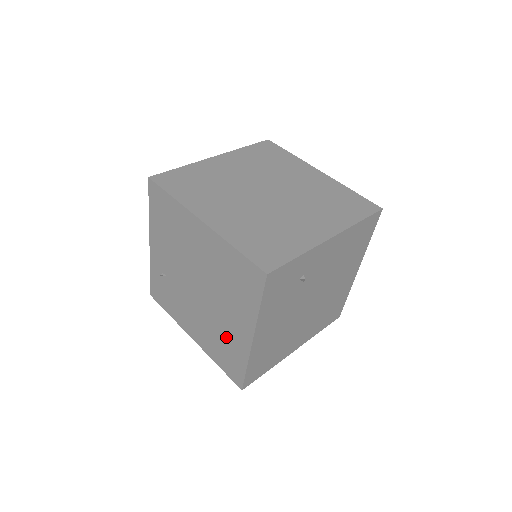
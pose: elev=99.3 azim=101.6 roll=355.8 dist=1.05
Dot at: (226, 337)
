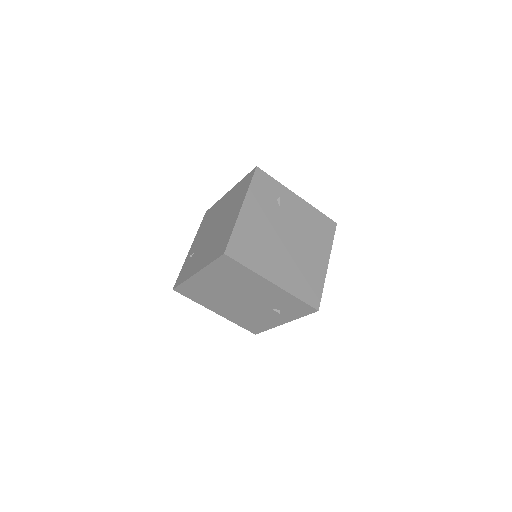
Dot at: (224, 231)
